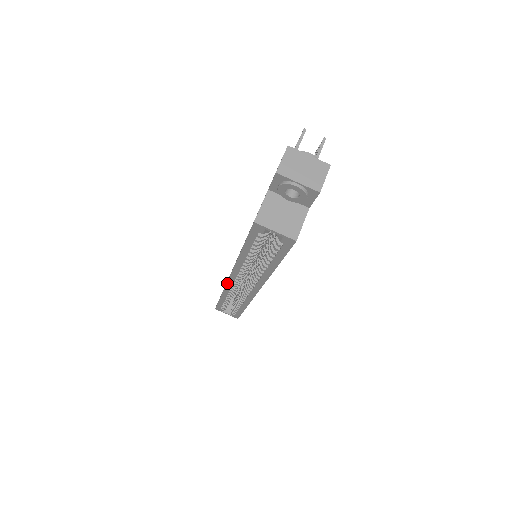
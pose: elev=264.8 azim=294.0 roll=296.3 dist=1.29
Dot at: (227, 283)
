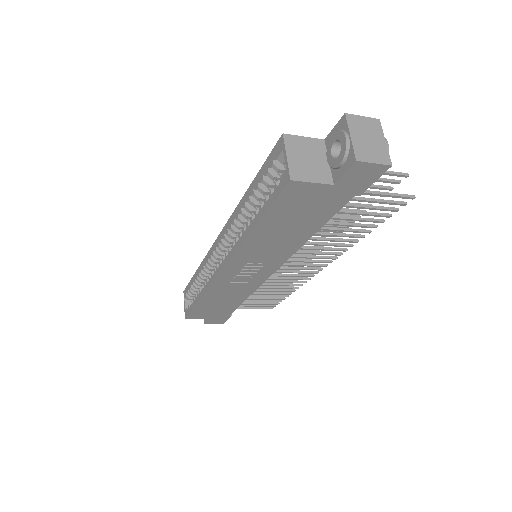
Dot at: (213, 246)
